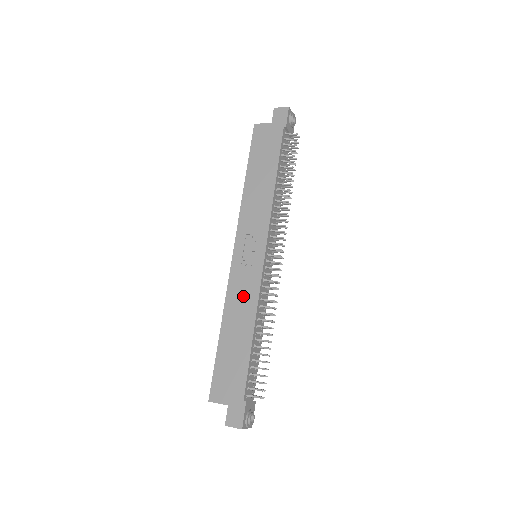
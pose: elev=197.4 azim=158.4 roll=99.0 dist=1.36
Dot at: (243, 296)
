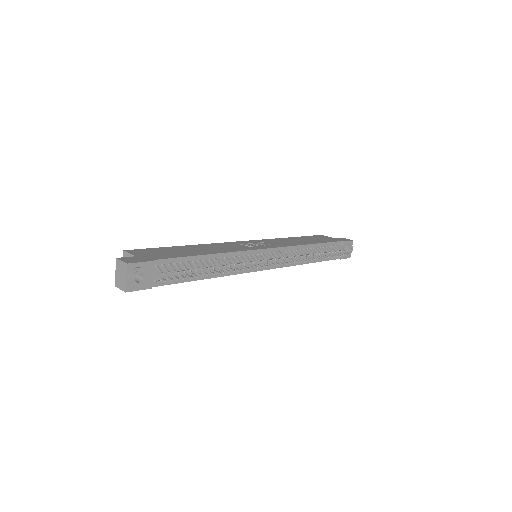
Dot at: (226, 247)
